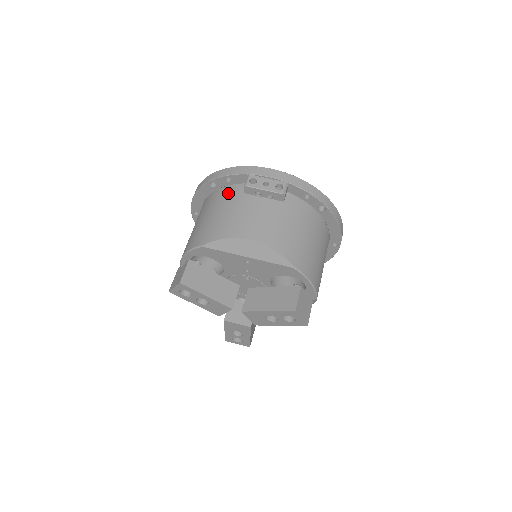
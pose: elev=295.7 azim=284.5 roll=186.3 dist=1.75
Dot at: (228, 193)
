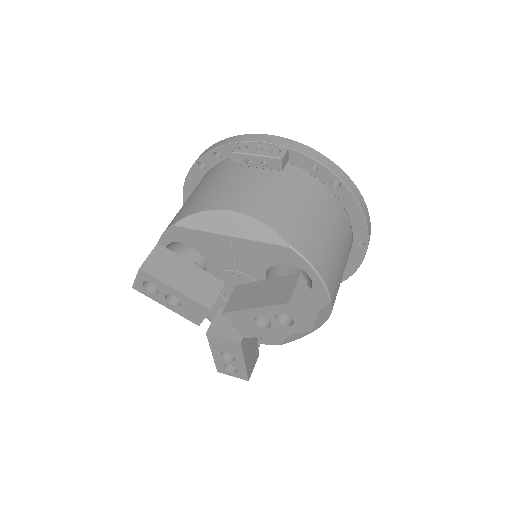
Dot at: (216, 170)
